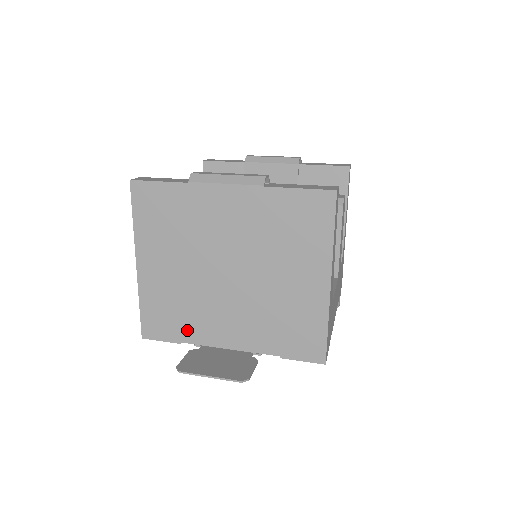
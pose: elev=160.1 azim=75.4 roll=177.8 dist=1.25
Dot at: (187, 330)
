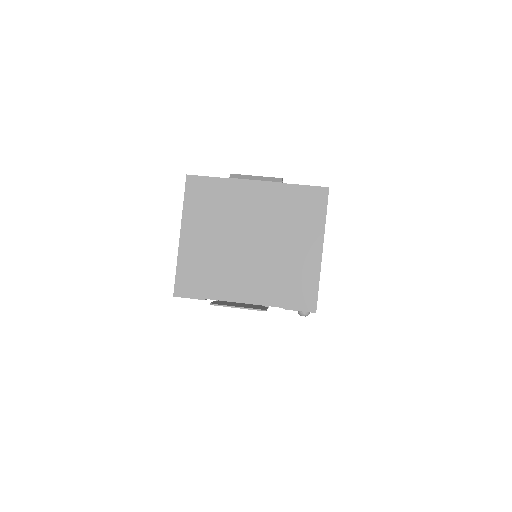
Dot at: (212, 288)
